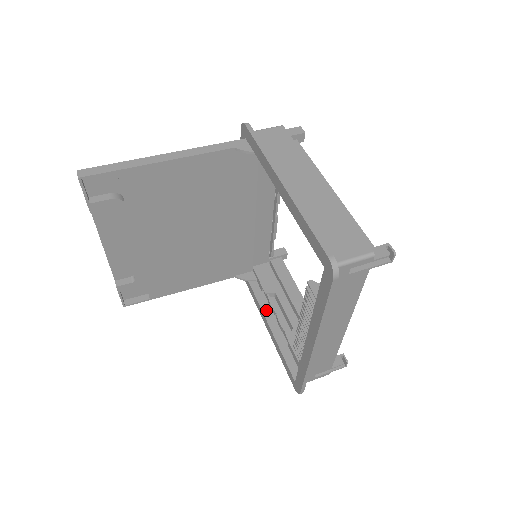
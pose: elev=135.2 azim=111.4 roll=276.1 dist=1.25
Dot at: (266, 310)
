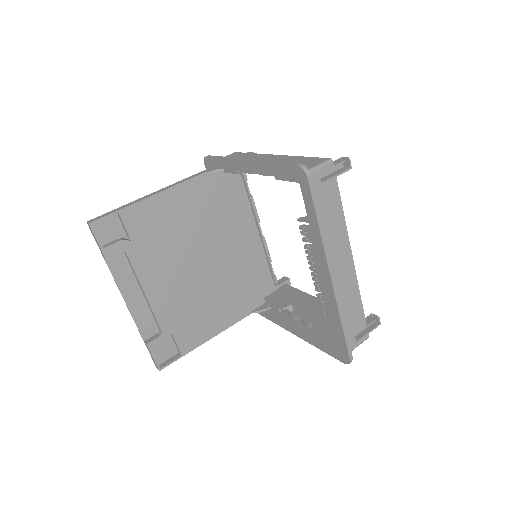
Dot at: (290, 321)
